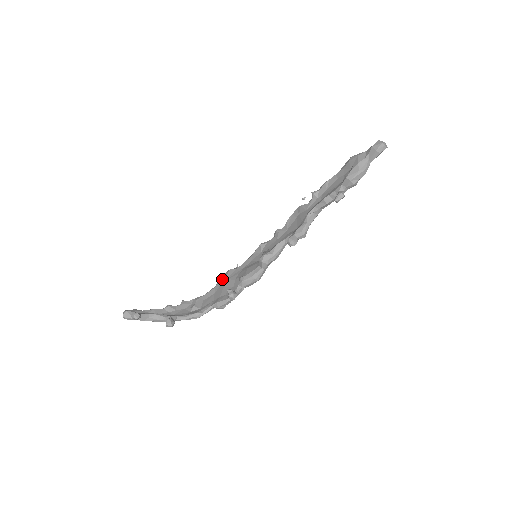
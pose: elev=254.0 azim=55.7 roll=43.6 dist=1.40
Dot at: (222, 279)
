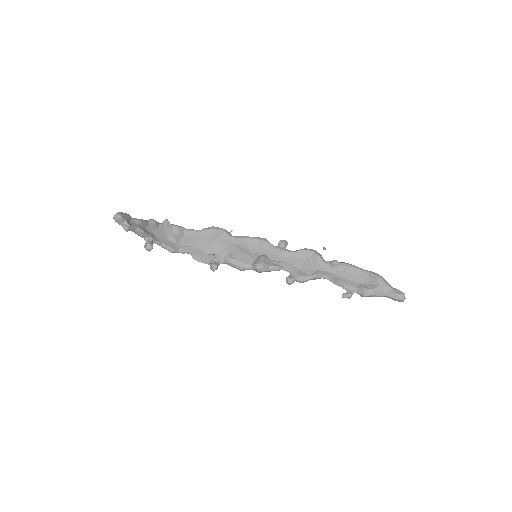
Dot at: (212, 232)
